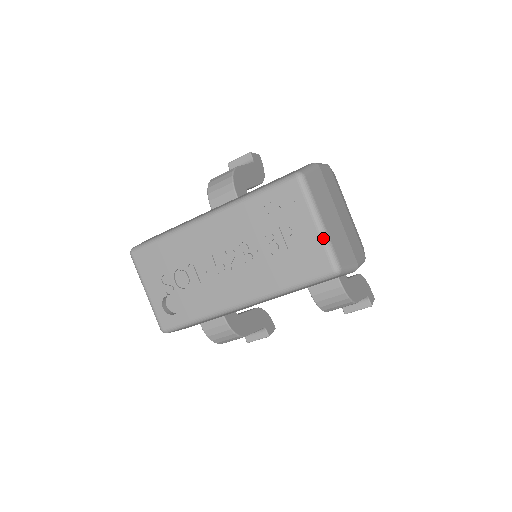
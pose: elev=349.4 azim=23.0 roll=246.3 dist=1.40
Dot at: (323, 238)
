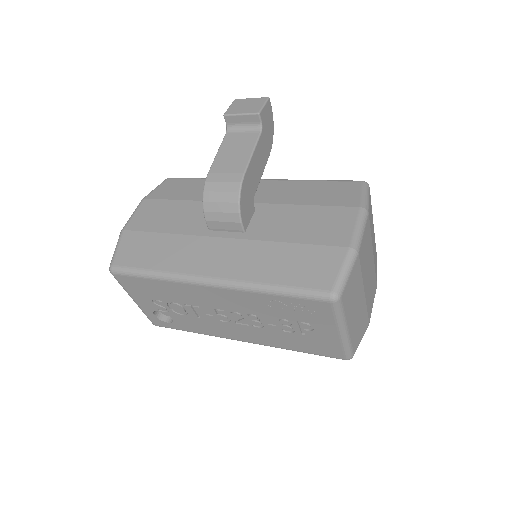
Dot at: (343, 342)
